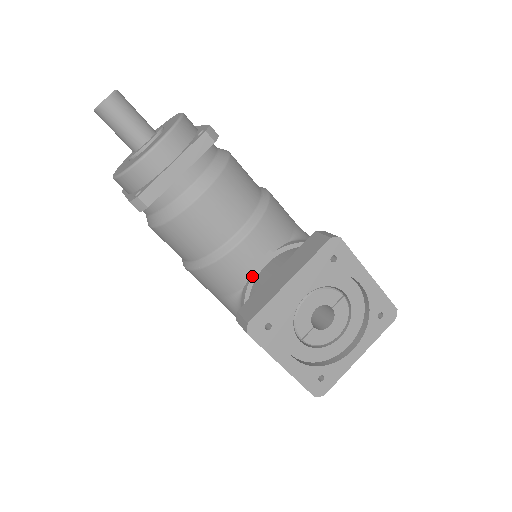
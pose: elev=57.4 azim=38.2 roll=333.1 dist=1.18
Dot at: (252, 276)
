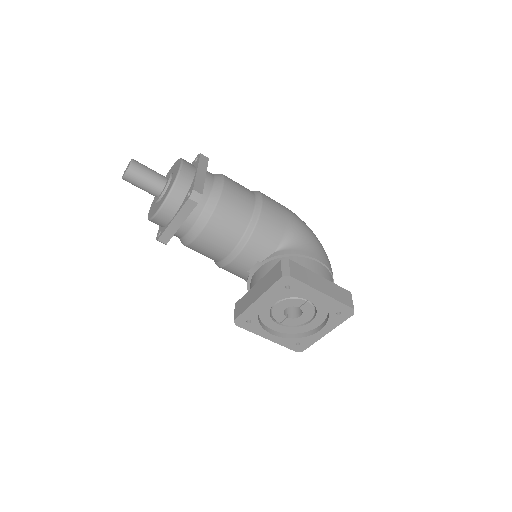
Dot at: (249, 276)
